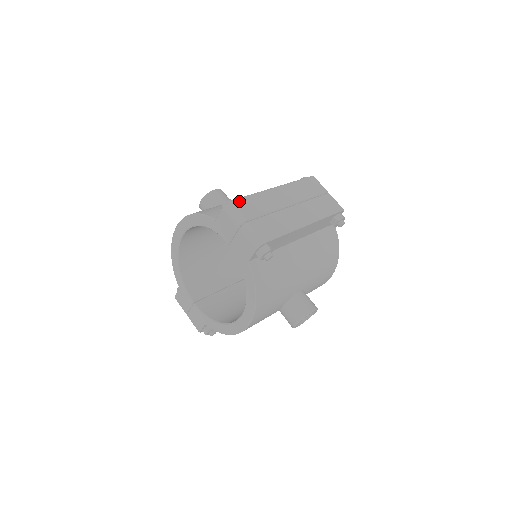
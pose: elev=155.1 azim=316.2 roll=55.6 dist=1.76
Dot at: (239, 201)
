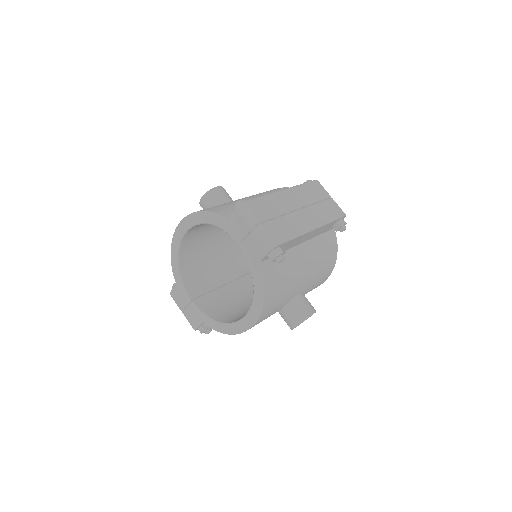
Dot at: (252, 202)
